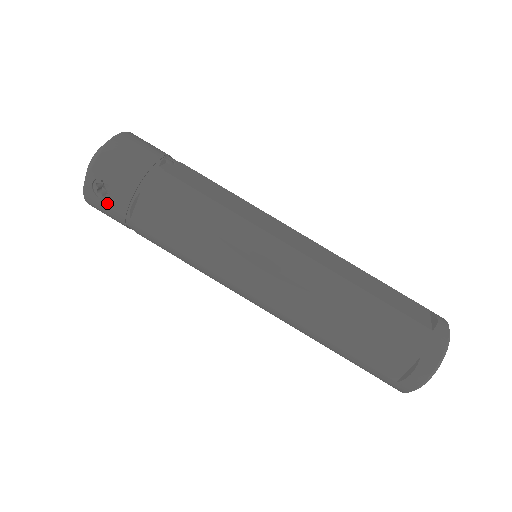
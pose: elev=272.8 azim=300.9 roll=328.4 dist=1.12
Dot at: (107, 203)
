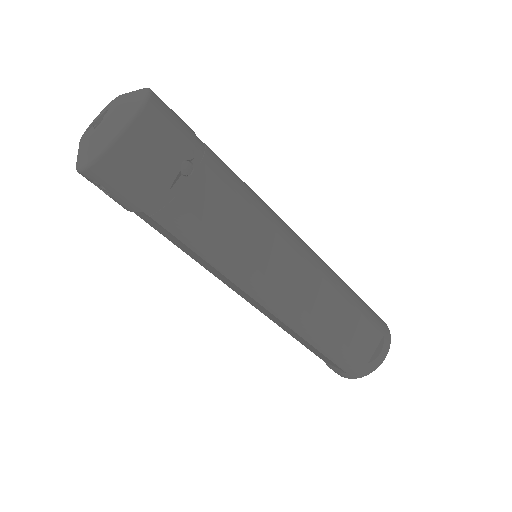
Dot at: (104, 192)
